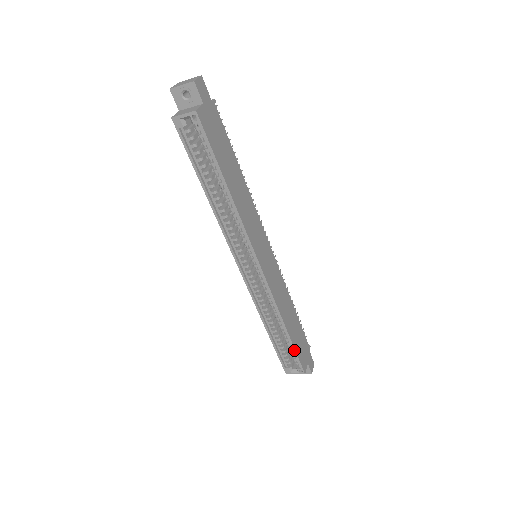
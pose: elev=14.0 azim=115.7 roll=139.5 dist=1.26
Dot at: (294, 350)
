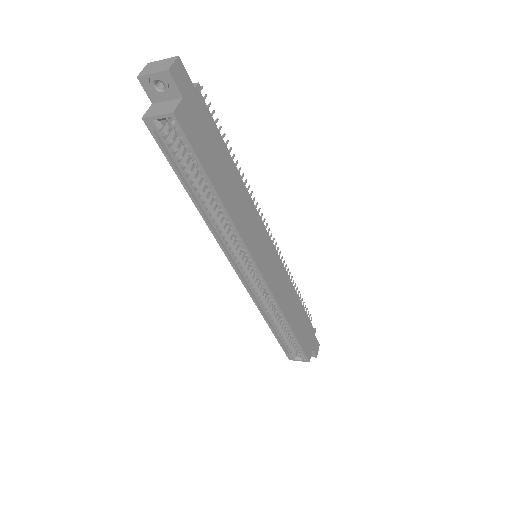
Dot at: (298, 344)
